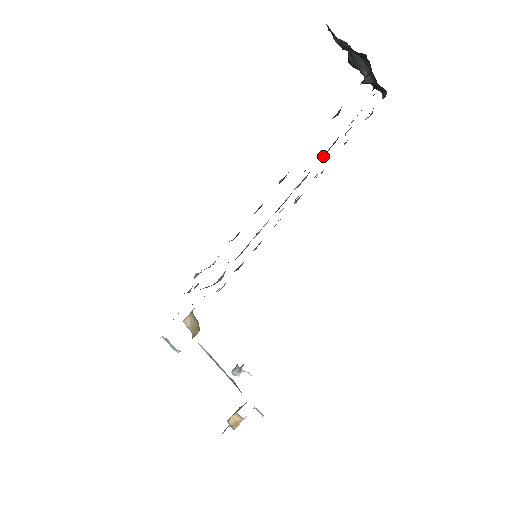
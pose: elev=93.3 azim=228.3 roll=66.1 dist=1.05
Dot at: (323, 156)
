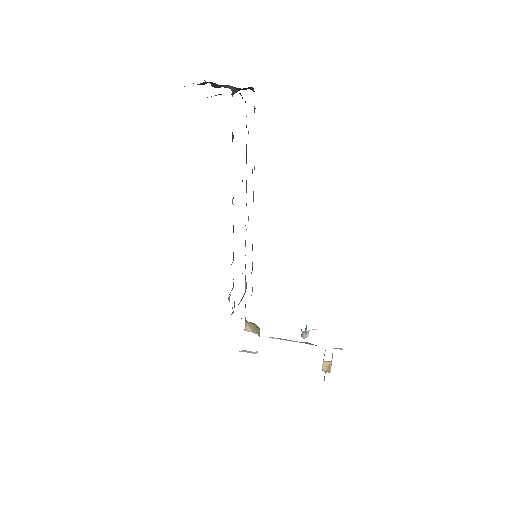
Dot at: (246, 161)
